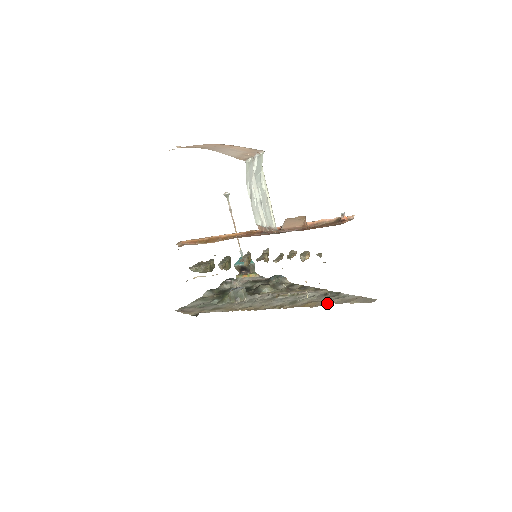
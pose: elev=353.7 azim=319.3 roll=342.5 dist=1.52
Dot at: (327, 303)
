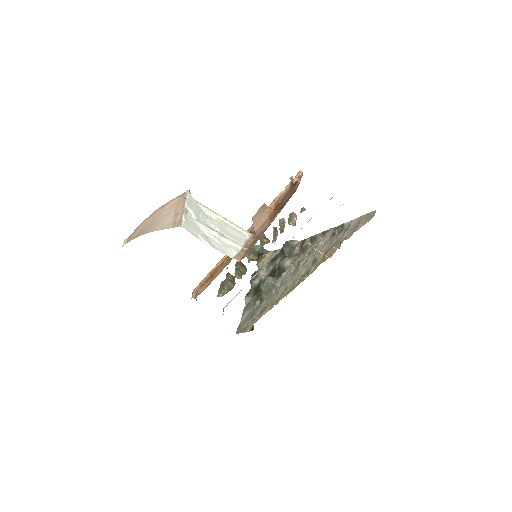
Dot at: occluded
